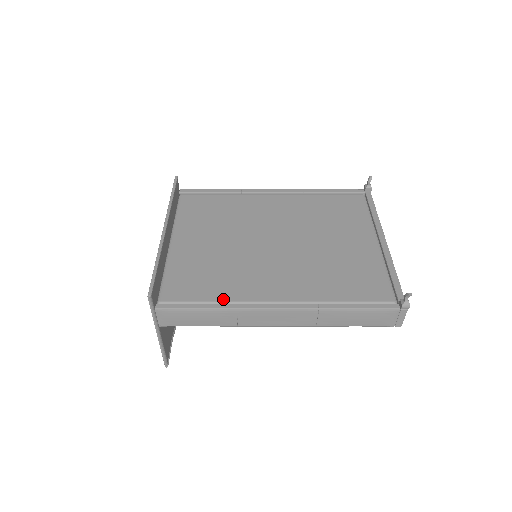
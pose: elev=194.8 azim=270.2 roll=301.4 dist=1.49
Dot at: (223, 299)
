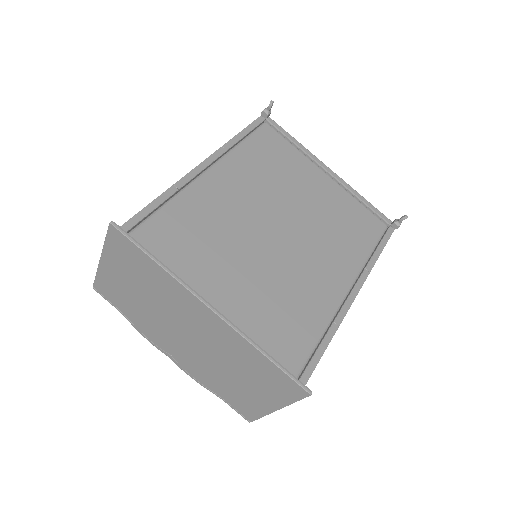
Dot at: (321, 328)
